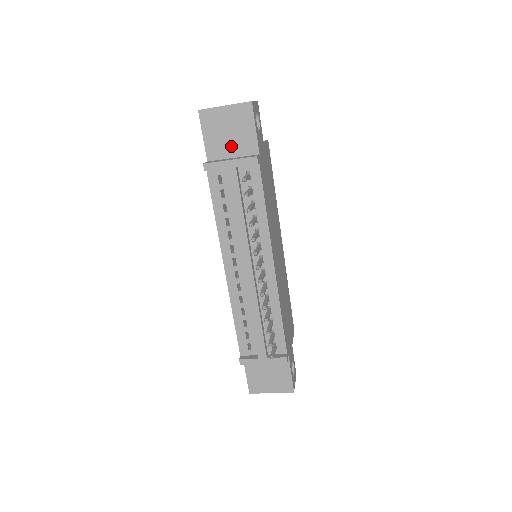
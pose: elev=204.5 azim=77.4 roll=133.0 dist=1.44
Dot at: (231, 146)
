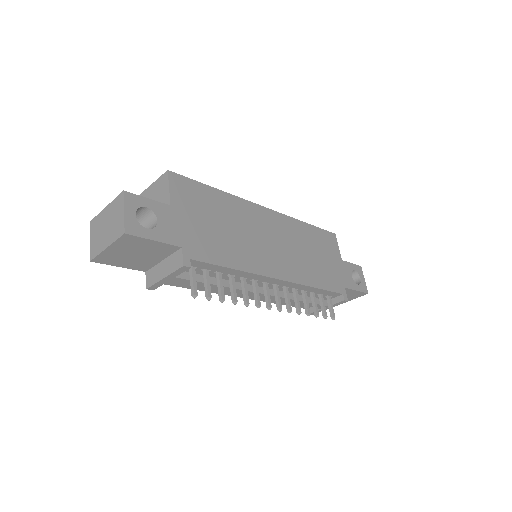
Dot at: (150, 258)
